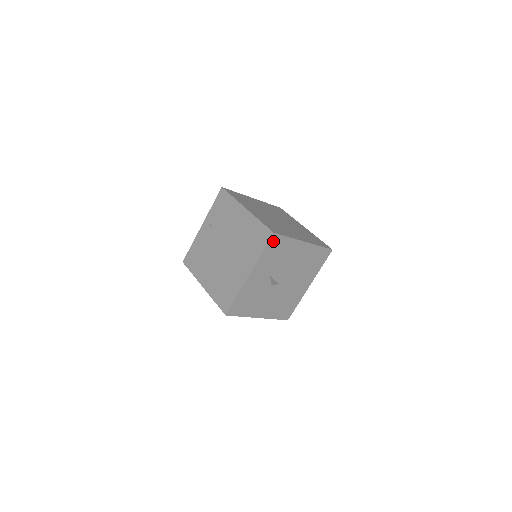
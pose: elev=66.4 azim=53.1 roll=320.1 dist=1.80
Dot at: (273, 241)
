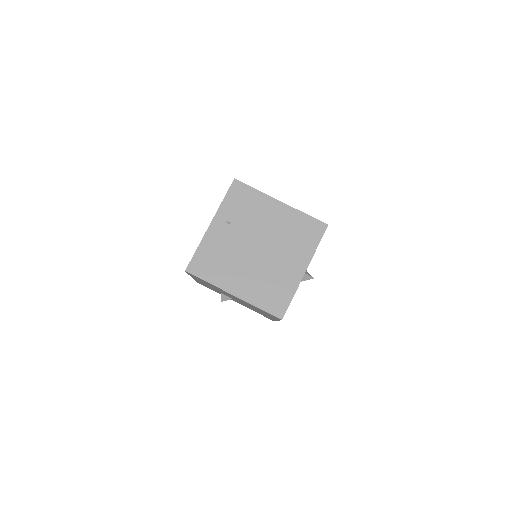
Dot at: occluded
